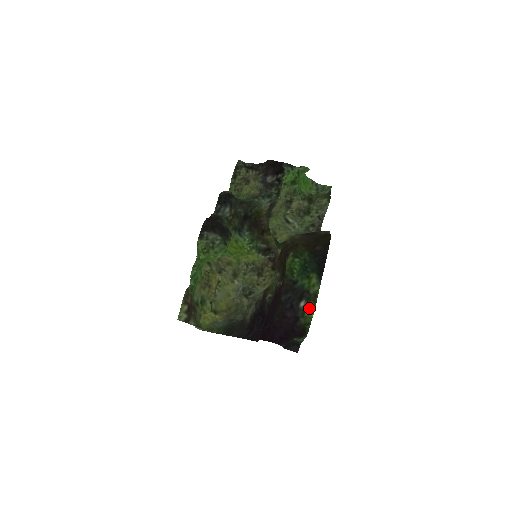
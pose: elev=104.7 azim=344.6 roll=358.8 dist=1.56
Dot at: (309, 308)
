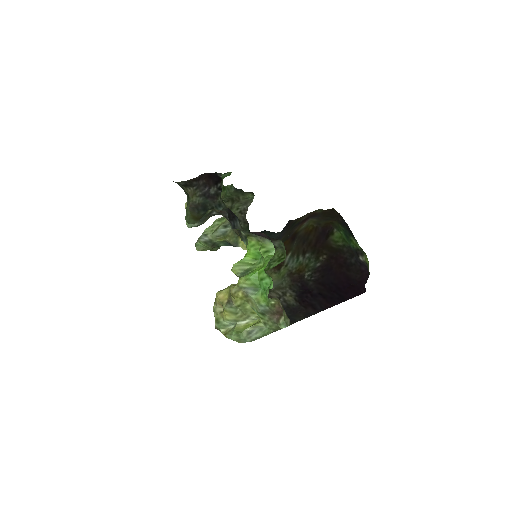
Dot at: (366, 259)
